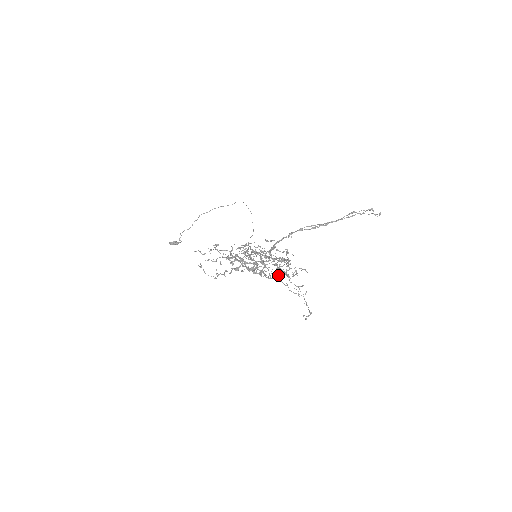
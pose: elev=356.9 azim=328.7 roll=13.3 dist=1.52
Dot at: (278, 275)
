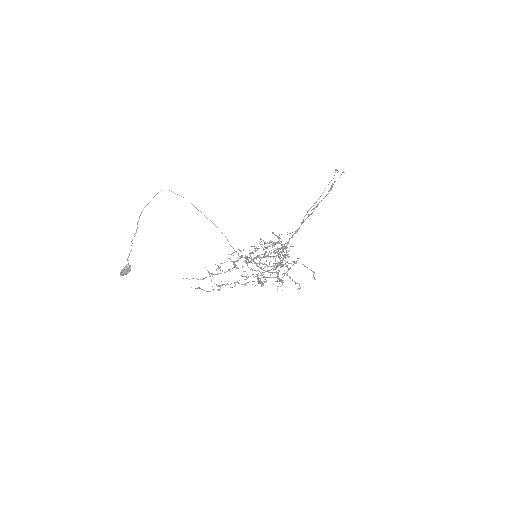
Dot at: occluded
